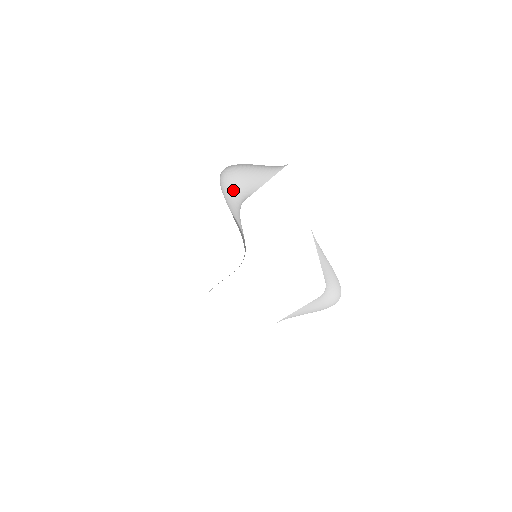
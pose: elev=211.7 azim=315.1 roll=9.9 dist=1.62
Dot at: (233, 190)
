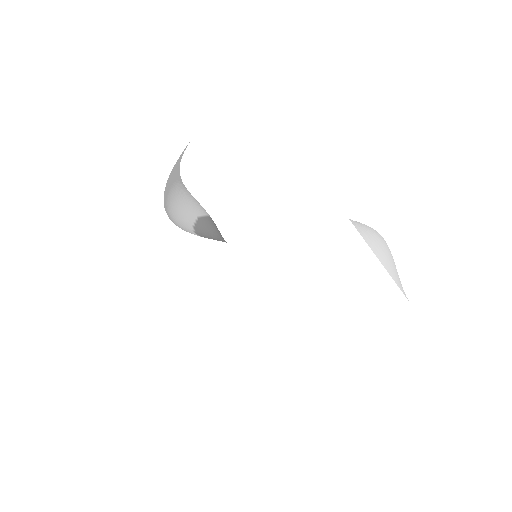
Dot at: (173, 182)
